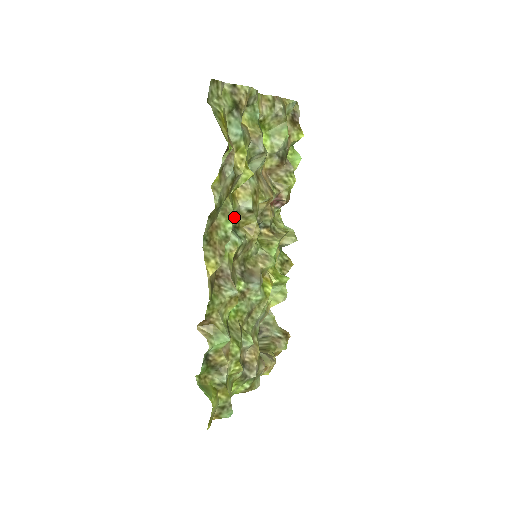
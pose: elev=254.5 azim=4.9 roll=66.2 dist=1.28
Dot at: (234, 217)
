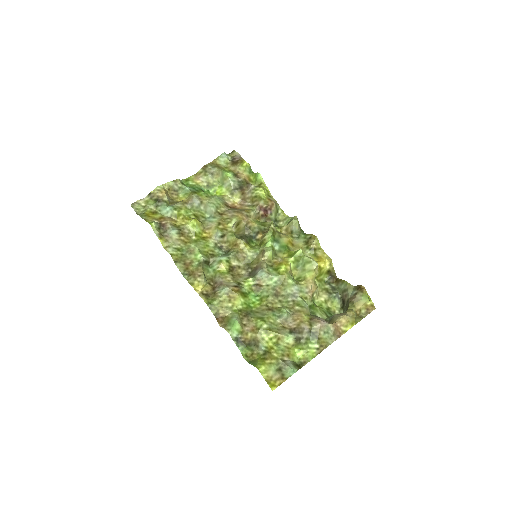
Dot at: (217, 248)
